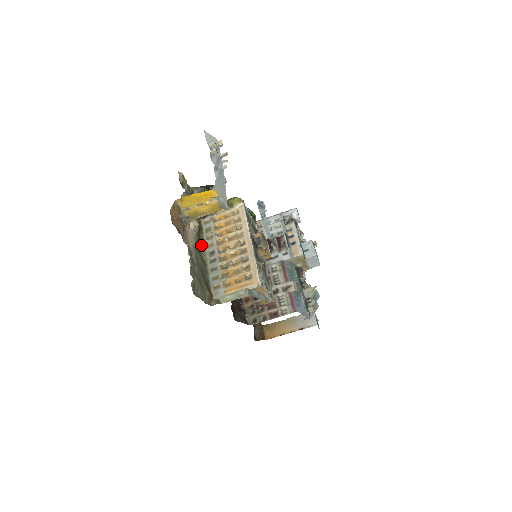
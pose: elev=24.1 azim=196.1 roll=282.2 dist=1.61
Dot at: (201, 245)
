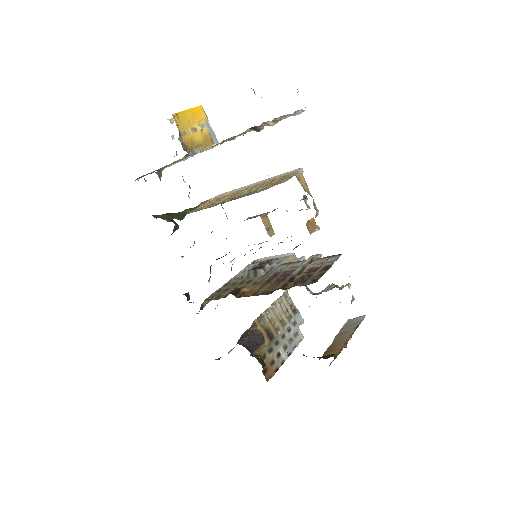
Dot at: occluded
